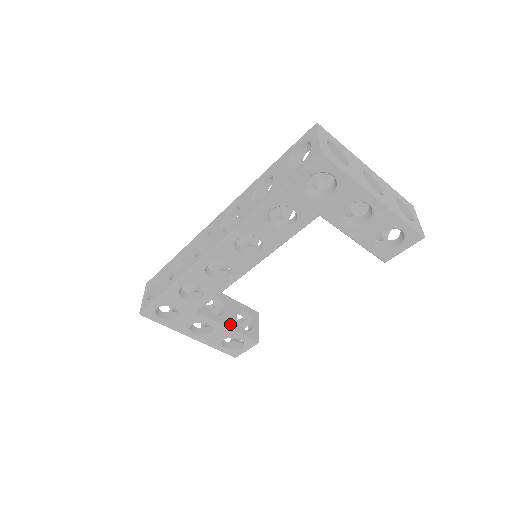
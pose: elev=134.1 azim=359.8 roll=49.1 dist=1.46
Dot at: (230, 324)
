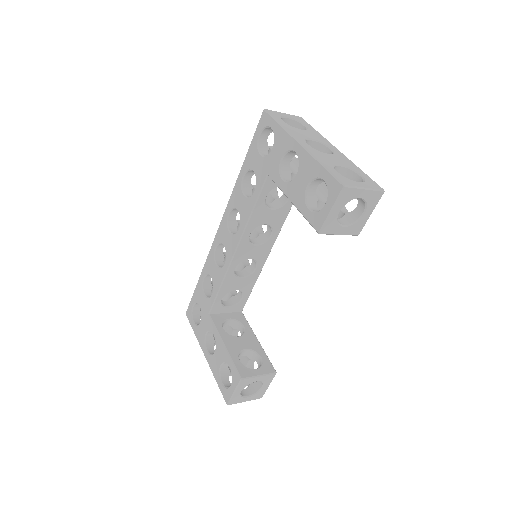
Dot at: (229, 344)
